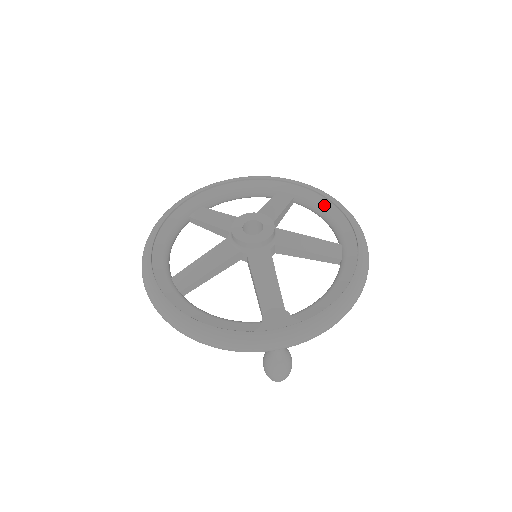
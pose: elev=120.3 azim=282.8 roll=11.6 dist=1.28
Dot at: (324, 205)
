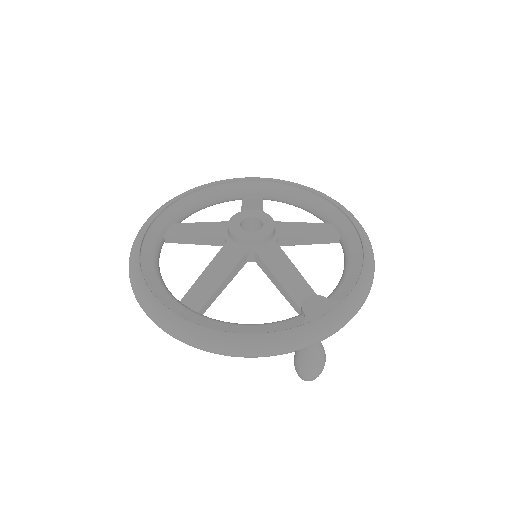
Dot at: (297, 193)
